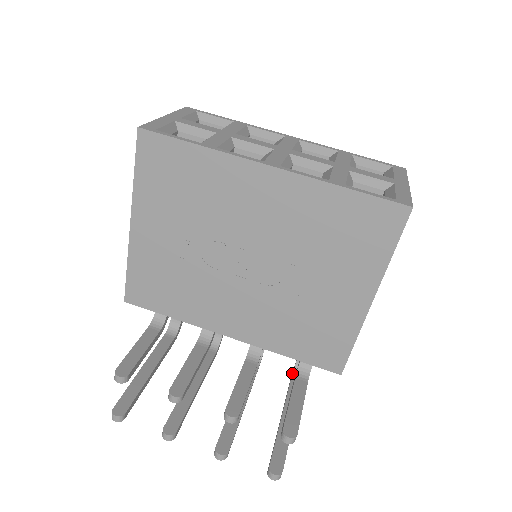
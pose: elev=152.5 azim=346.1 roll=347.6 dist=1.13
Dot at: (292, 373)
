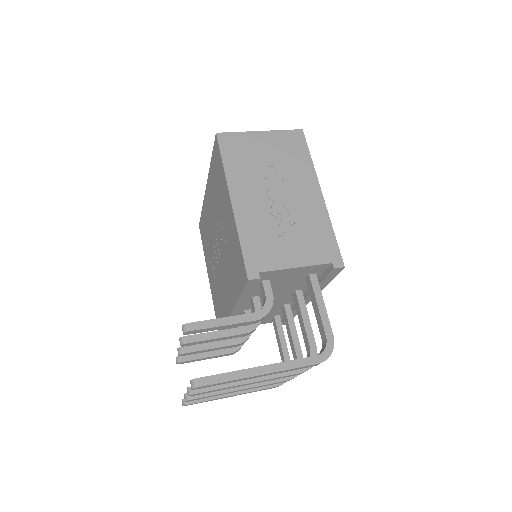
Dot at: occluded
